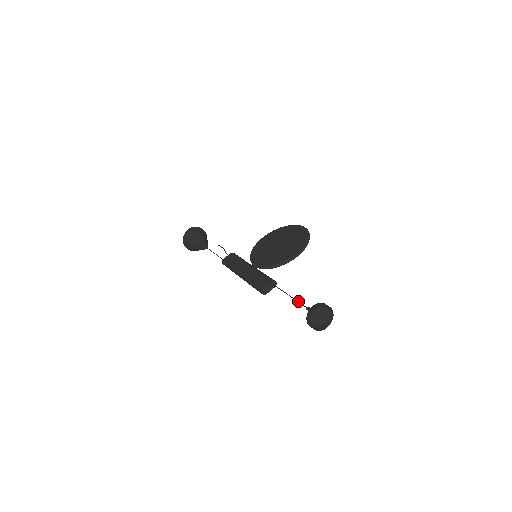
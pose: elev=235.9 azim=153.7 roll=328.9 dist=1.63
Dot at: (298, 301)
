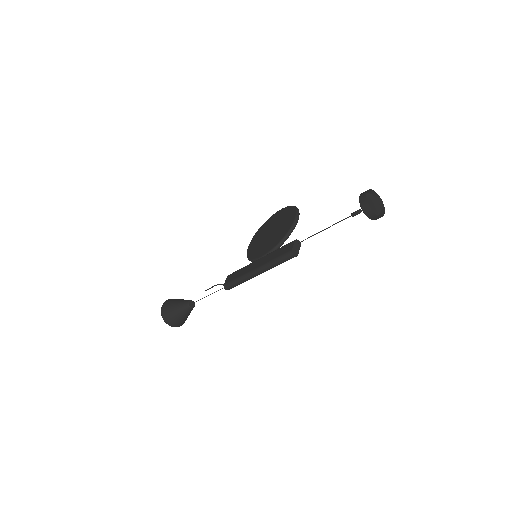
Dot at: (337, 222)
